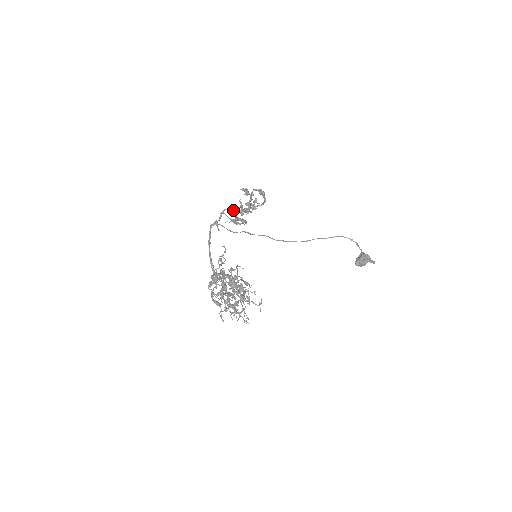
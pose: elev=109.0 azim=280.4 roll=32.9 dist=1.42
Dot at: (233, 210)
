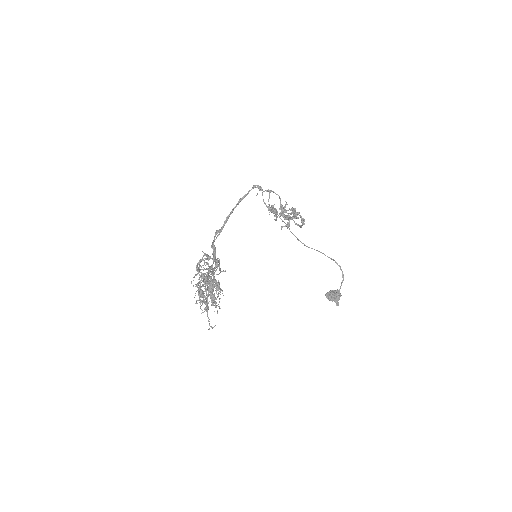
Dot at: occluded
